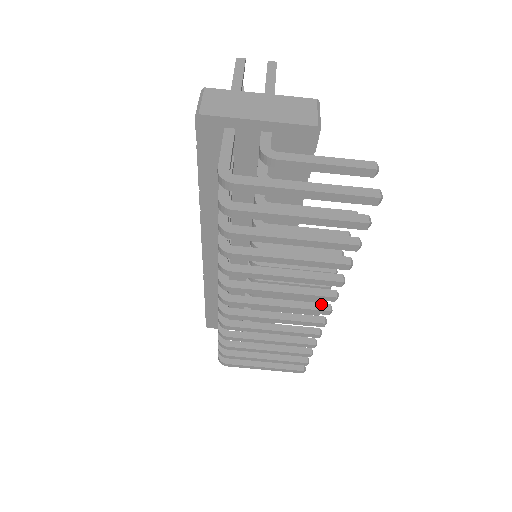
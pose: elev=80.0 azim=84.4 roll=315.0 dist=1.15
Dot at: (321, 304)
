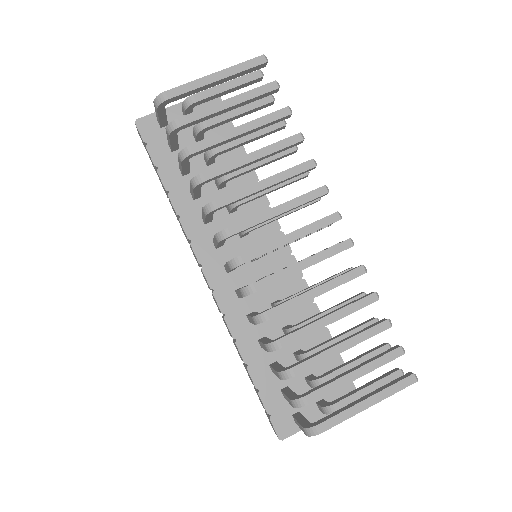
Dot at: (326, 217)
